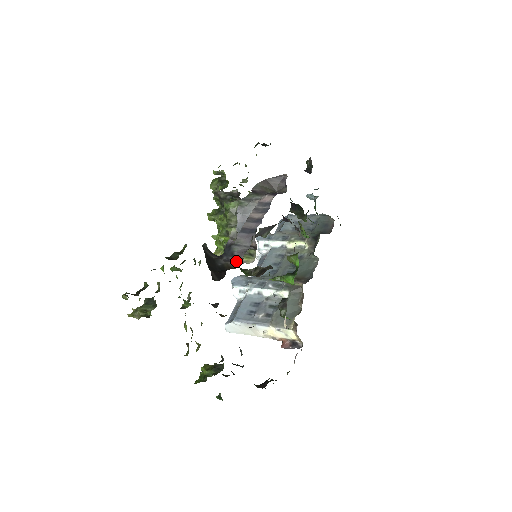
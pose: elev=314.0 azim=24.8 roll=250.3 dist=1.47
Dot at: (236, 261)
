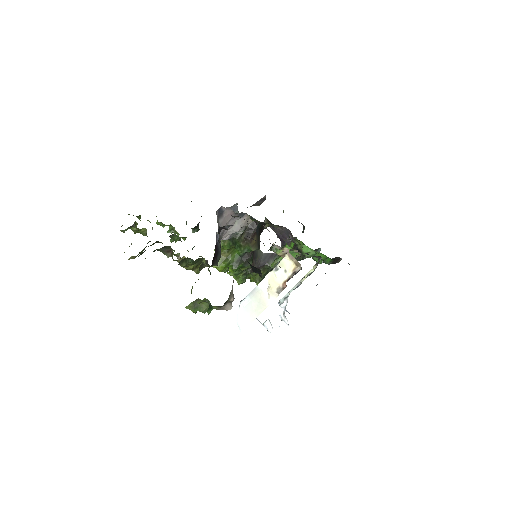
Dot at: occluded
